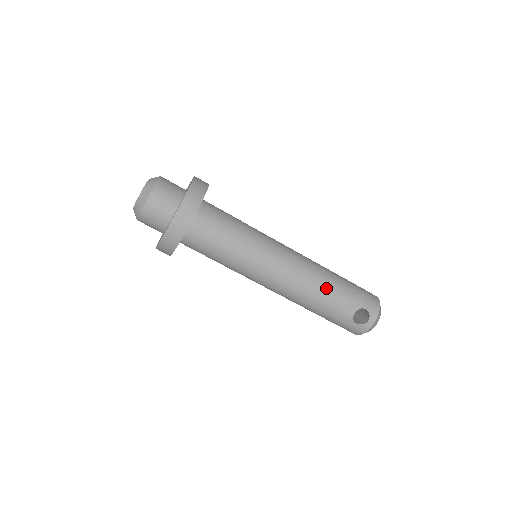
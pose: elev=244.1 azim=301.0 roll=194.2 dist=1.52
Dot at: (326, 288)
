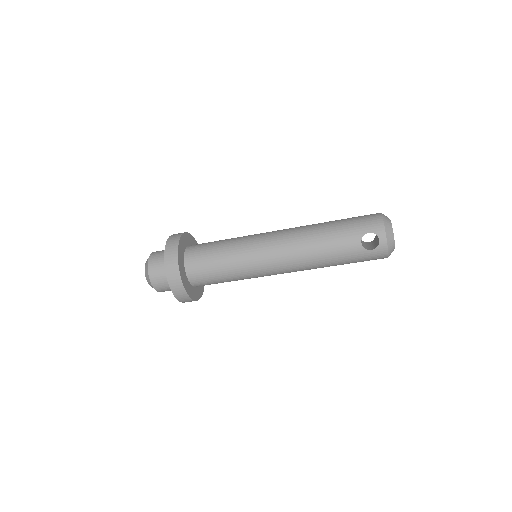
Dot at: (320, 241)
